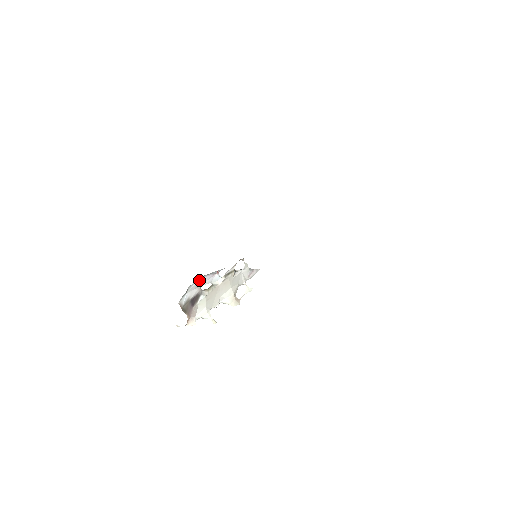
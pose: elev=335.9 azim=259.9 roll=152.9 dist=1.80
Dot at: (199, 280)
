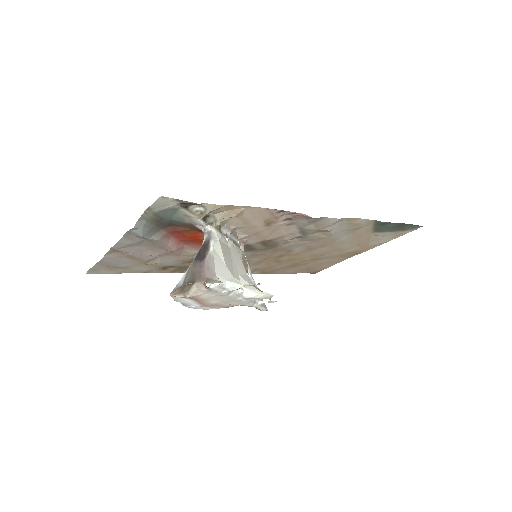
Dot at: occluded
